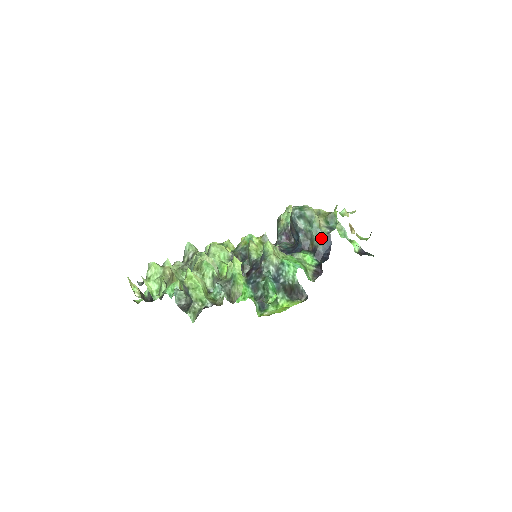
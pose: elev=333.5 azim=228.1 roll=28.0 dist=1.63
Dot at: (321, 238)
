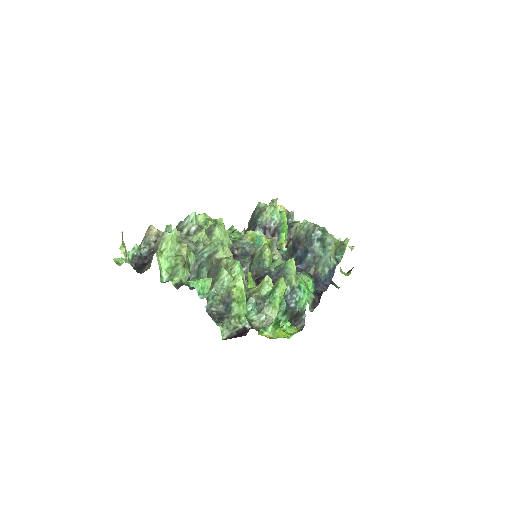
Dot at: (327, 268)
